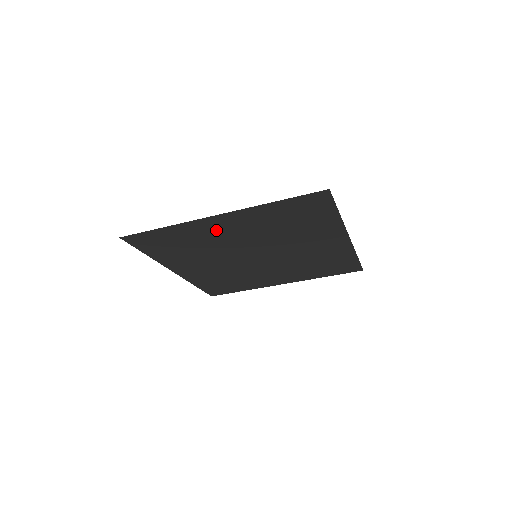
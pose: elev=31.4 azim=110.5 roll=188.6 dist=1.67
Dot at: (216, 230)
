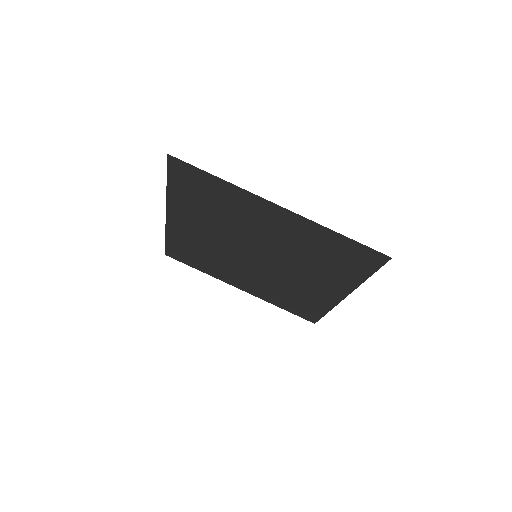
Dot at: (260, 215)
